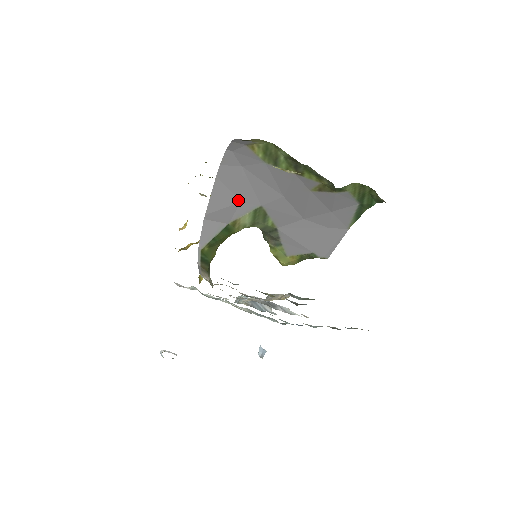
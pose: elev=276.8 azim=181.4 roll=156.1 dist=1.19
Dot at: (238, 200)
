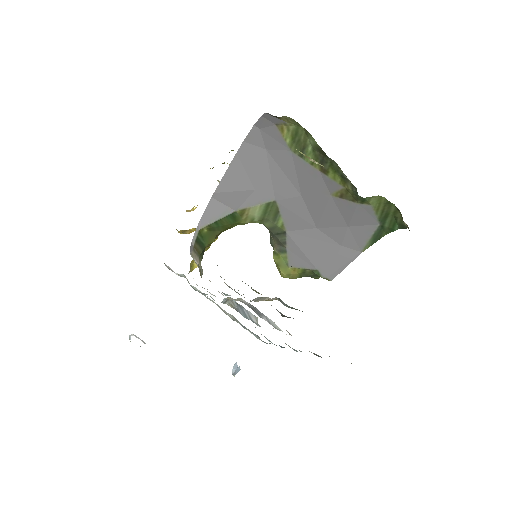
Dot at: (253, 187)
